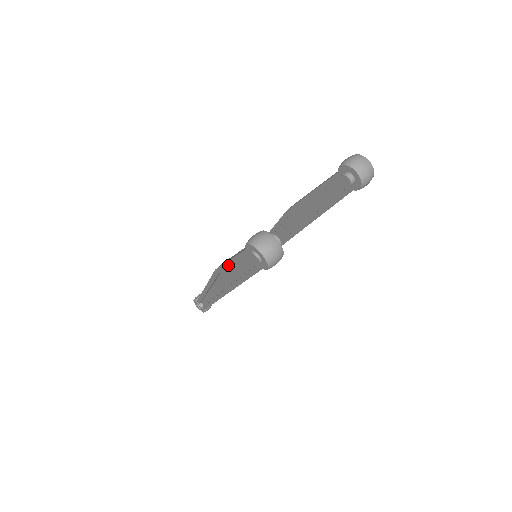
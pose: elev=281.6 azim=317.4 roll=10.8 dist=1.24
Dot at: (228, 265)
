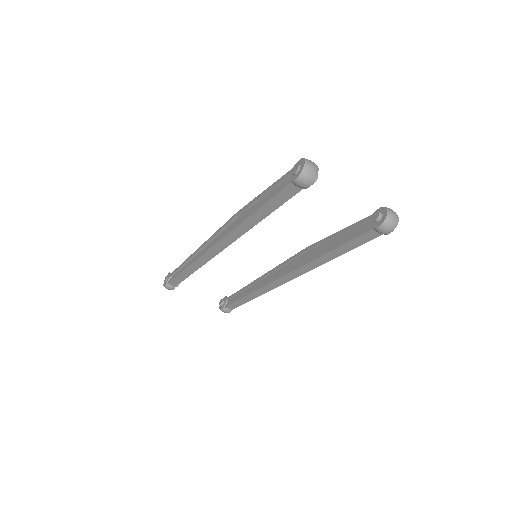
Dot at: (258, 197)
